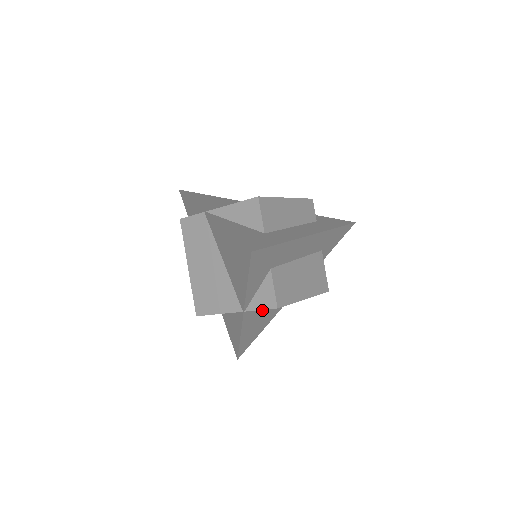
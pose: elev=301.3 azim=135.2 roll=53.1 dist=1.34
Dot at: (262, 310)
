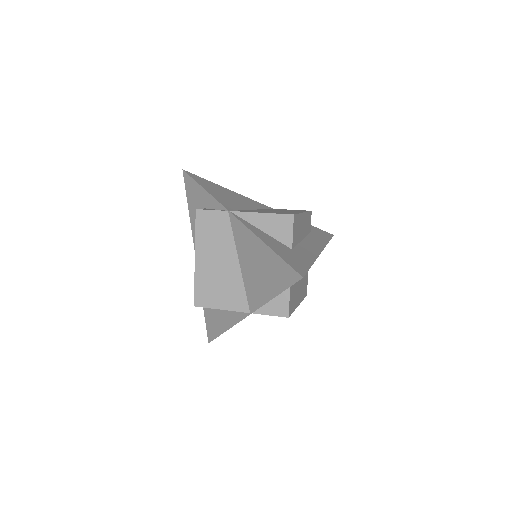
Dot at: occluded
